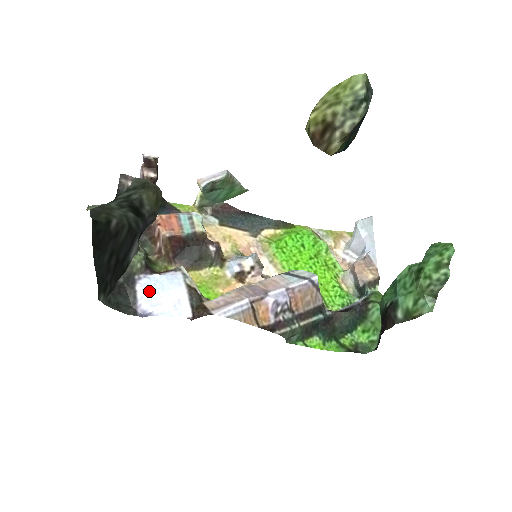
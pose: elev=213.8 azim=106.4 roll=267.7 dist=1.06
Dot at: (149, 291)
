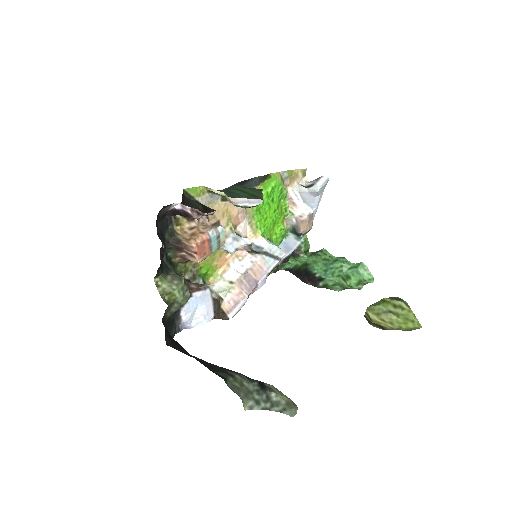
Dot at: (190, 314)
